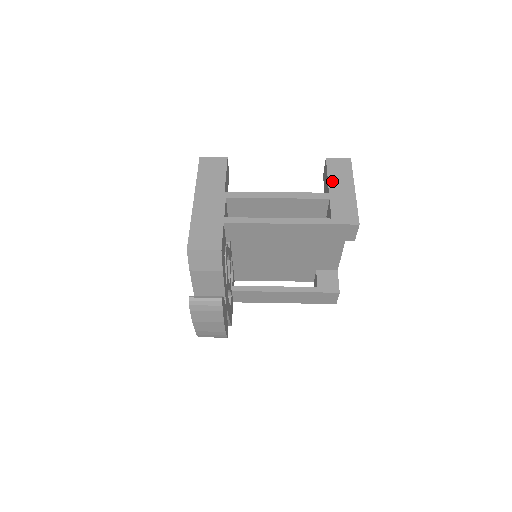
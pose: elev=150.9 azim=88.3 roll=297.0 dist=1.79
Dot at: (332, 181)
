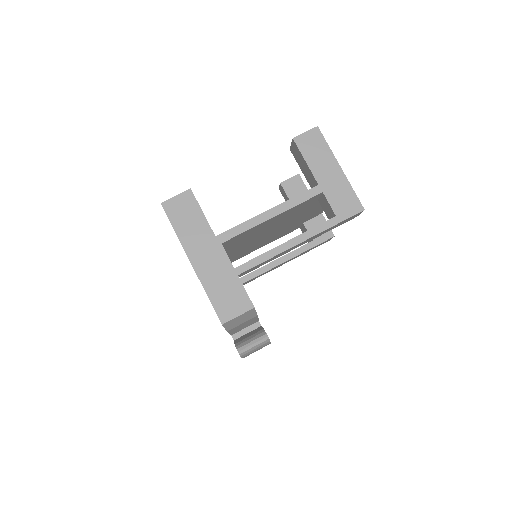
Dot at: (314, 168)
